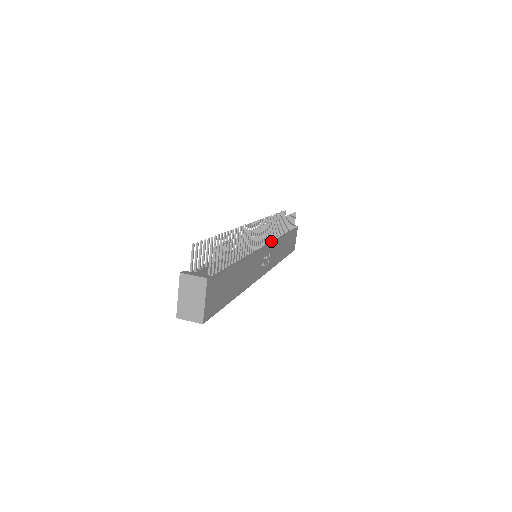
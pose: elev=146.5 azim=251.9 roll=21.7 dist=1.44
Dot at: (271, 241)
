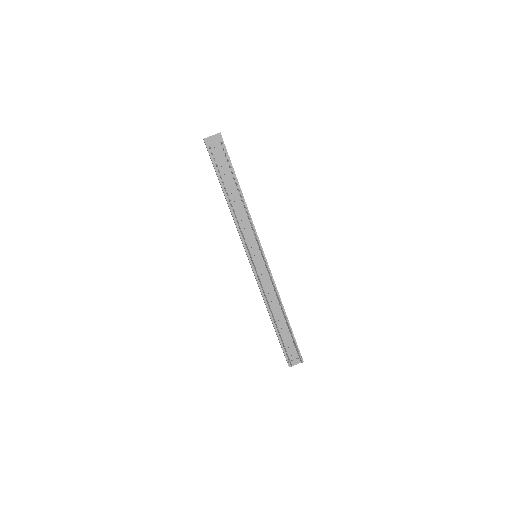
Dot at: occluded
